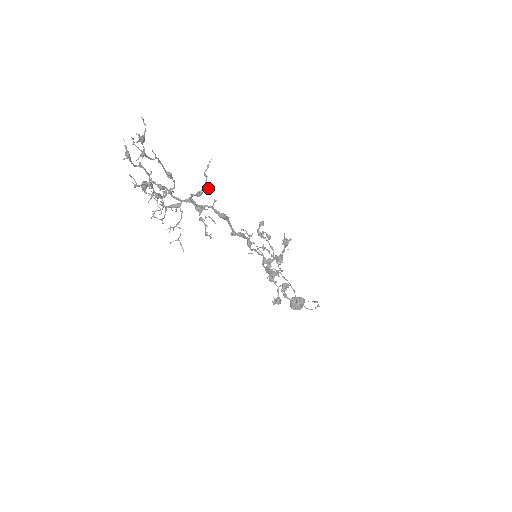
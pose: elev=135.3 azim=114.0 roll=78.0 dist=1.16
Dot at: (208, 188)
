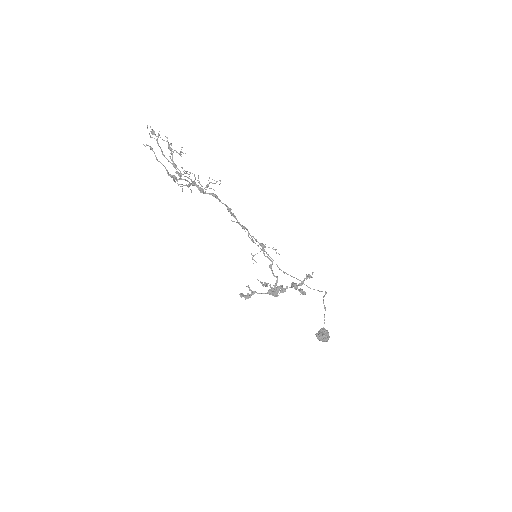
Dot at: occluded
